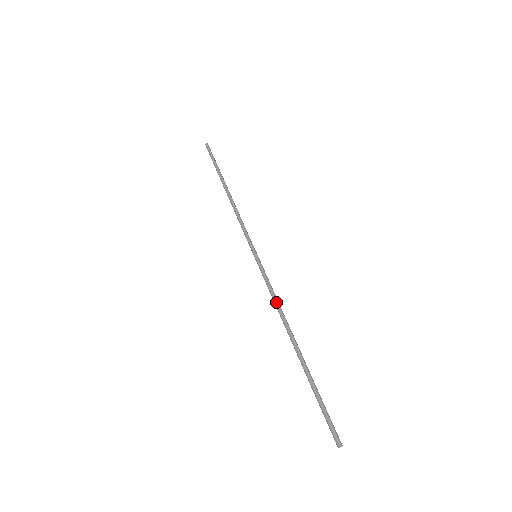
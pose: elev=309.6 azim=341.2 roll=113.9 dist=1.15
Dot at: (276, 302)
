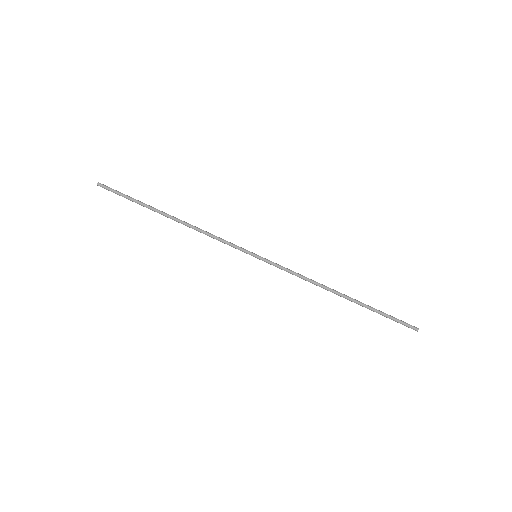
Dot at: (305, 279)
